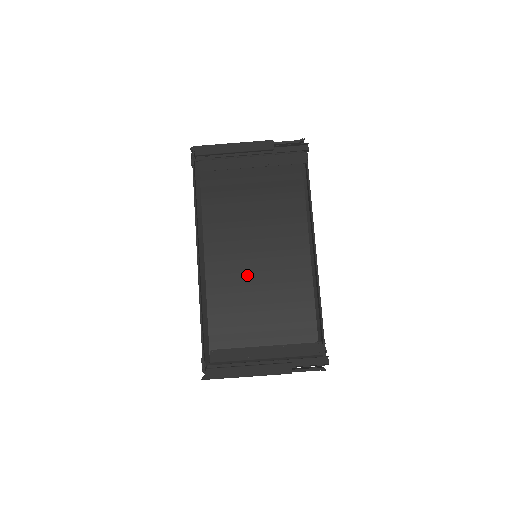
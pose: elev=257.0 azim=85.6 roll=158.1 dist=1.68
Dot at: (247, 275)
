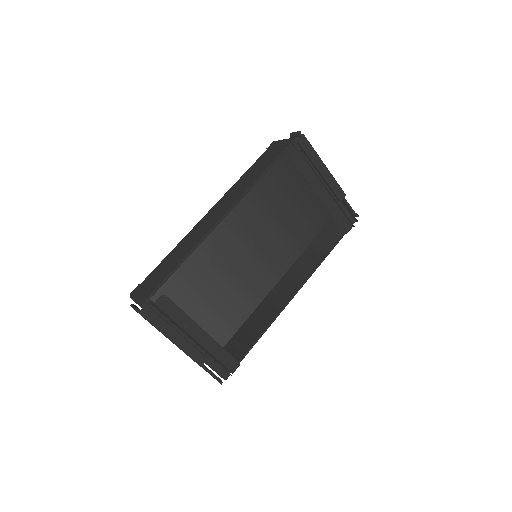
Dot at: (242, 265)
